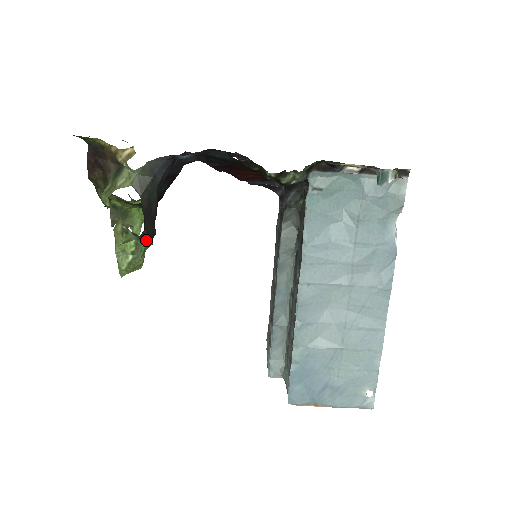
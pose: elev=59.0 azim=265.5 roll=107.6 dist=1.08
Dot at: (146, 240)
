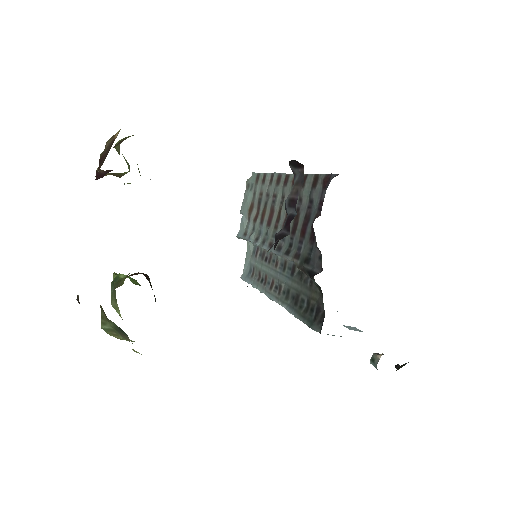
Dot at: occluded
